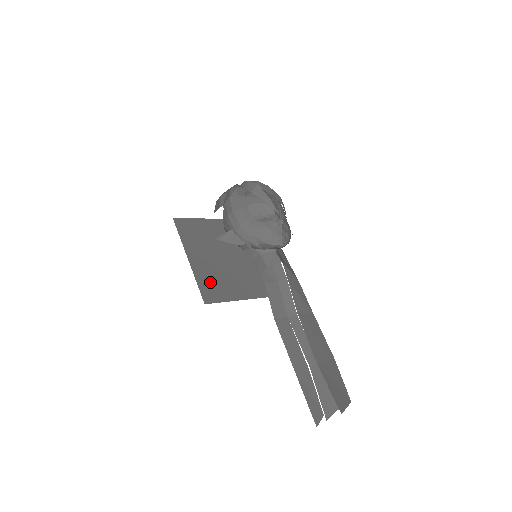
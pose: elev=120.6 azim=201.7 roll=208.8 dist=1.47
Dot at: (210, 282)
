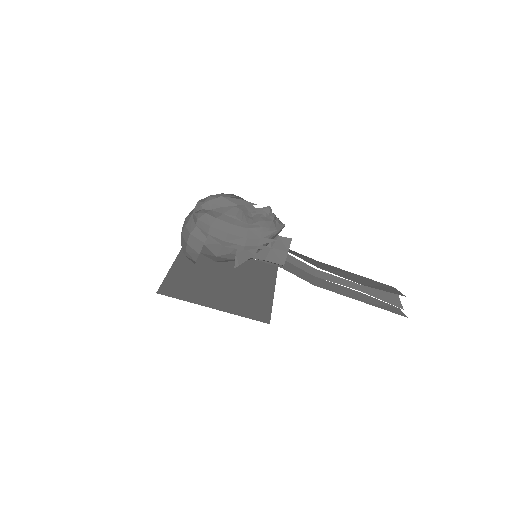
Dot at: (247, 308)
